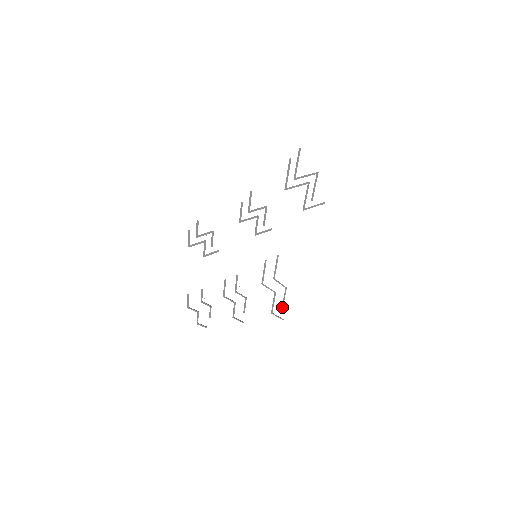
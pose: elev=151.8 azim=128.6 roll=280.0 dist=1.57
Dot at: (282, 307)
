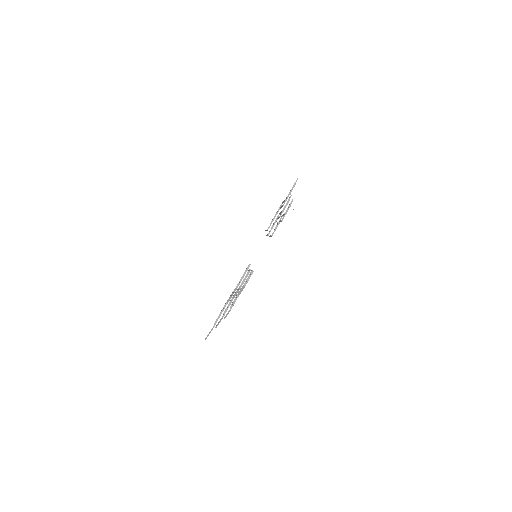
Dot at: occluded
